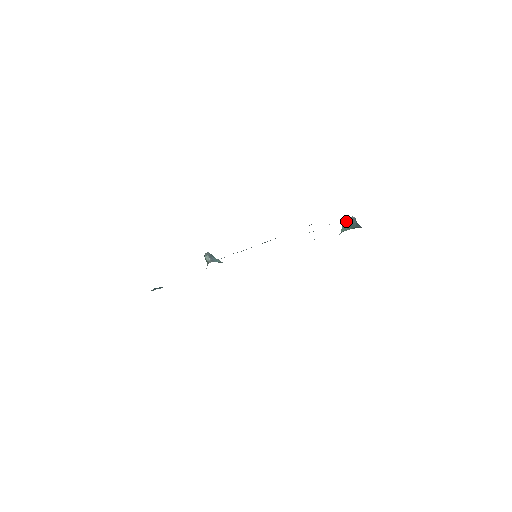
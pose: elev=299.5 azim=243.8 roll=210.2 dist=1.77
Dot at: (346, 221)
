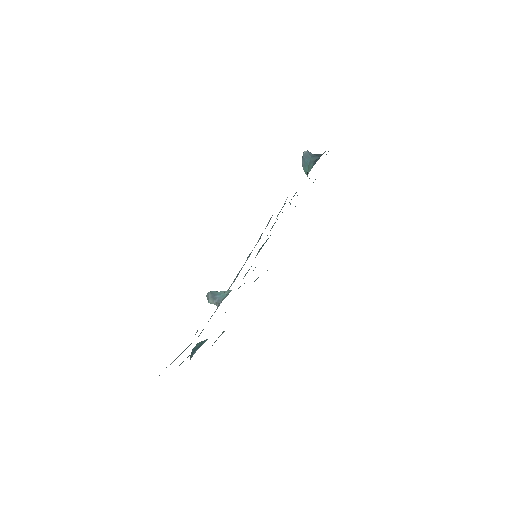
Dot at: (302, 162)
